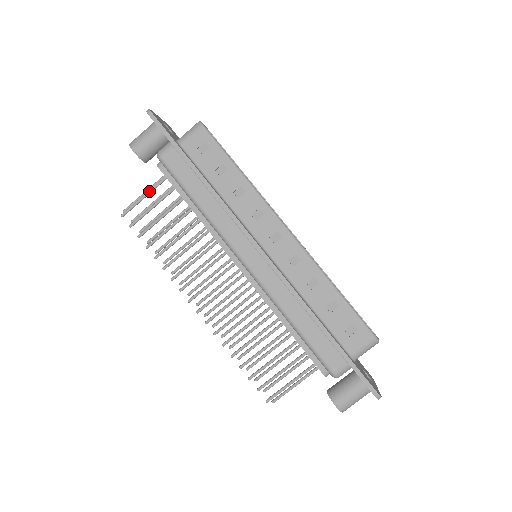
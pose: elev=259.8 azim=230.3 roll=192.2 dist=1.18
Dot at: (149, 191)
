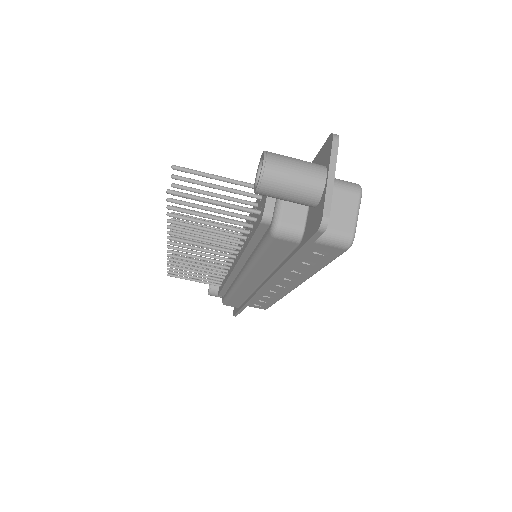
Dot at: occluded
